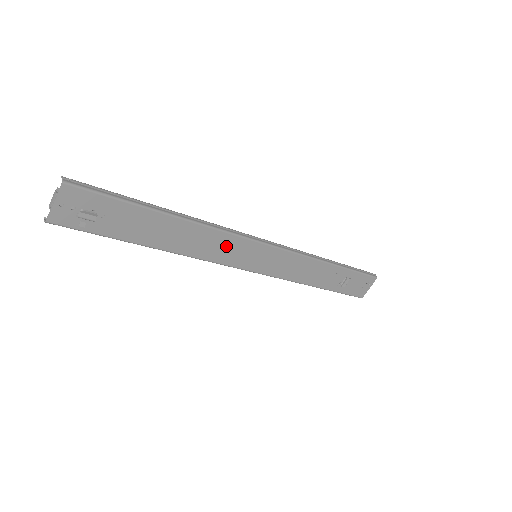
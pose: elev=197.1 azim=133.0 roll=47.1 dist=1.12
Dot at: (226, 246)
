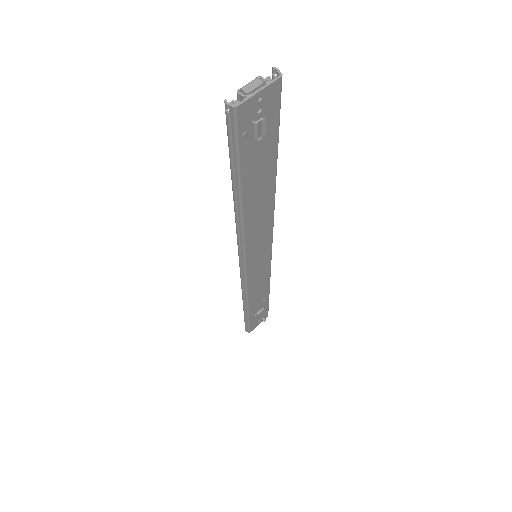
Dot at: (262, 233)
